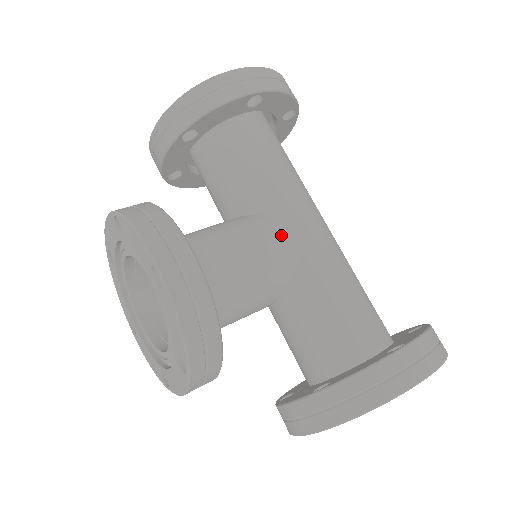
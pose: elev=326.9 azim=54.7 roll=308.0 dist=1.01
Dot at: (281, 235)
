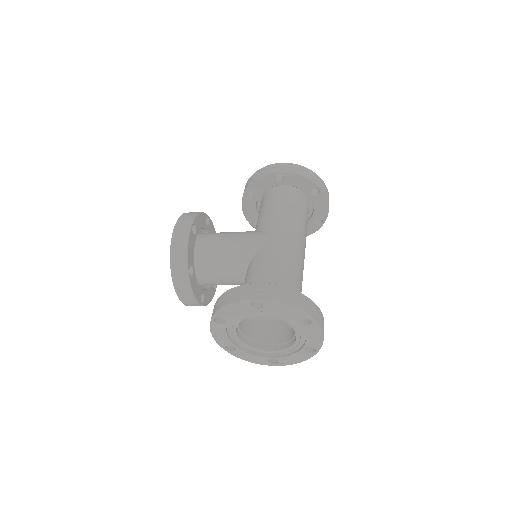
Dot at: (255, 237)
